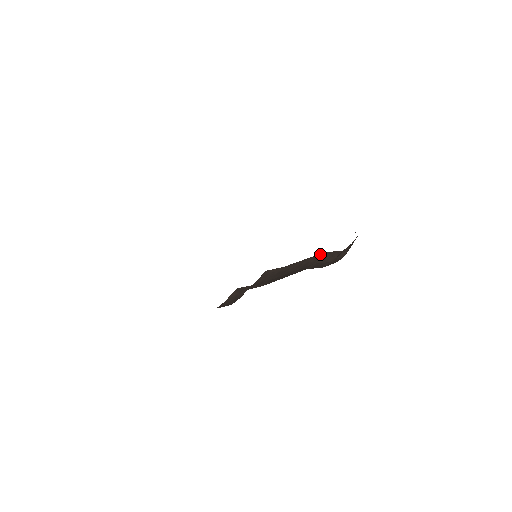
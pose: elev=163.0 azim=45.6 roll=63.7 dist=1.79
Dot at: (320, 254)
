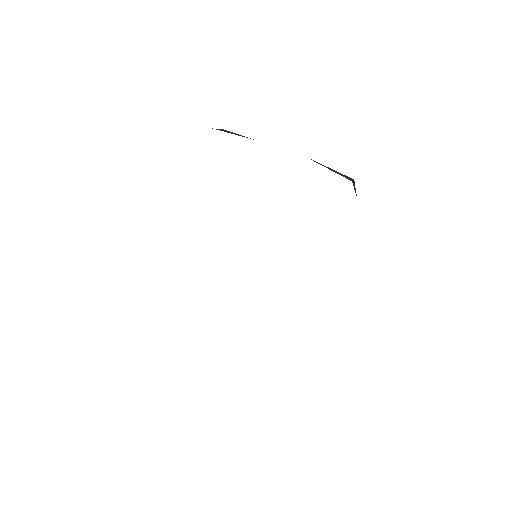
Dot at: occluded
